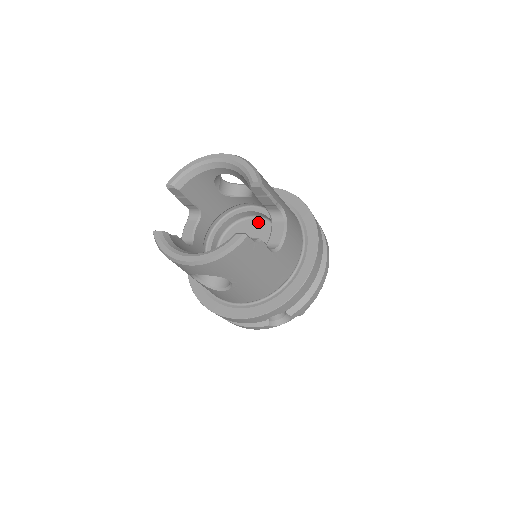
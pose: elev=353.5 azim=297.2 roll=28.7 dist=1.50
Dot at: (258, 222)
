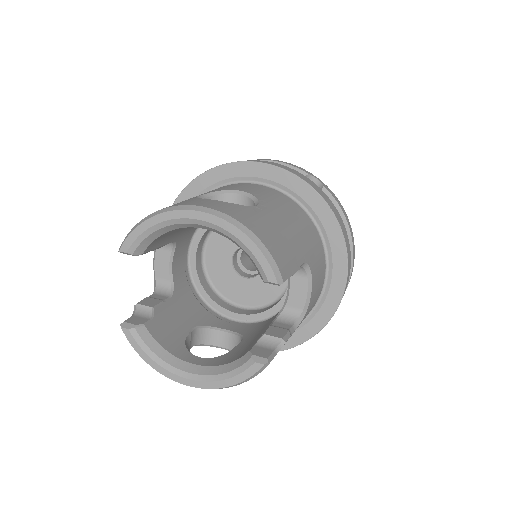
Dot at: occluded
